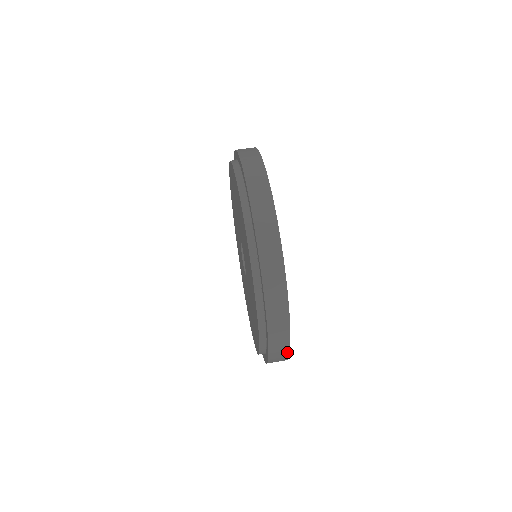
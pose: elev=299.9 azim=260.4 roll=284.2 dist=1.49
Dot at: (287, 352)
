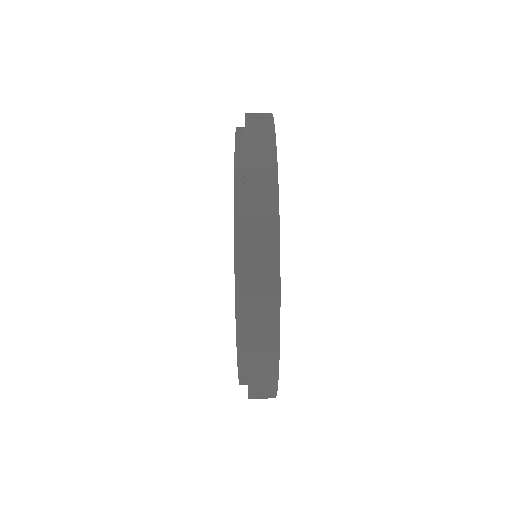
Dot at: (275, 368)
